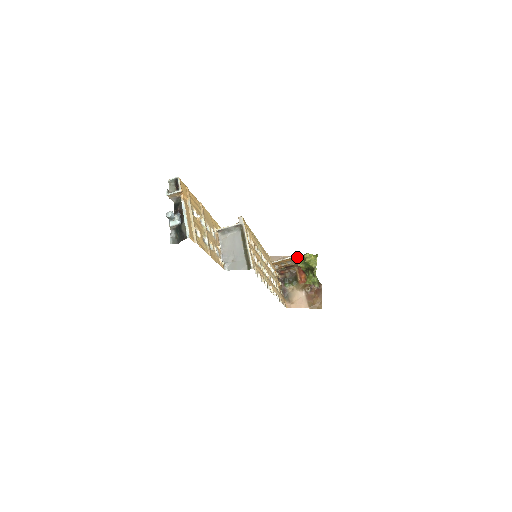
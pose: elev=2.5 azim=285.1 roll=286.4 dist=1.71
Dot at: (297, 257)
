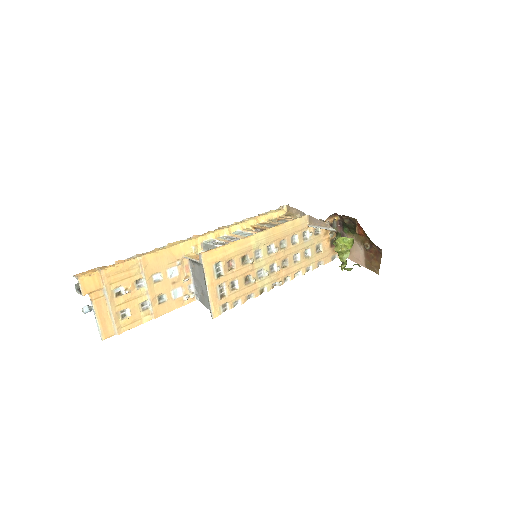
Dot at: occluded
